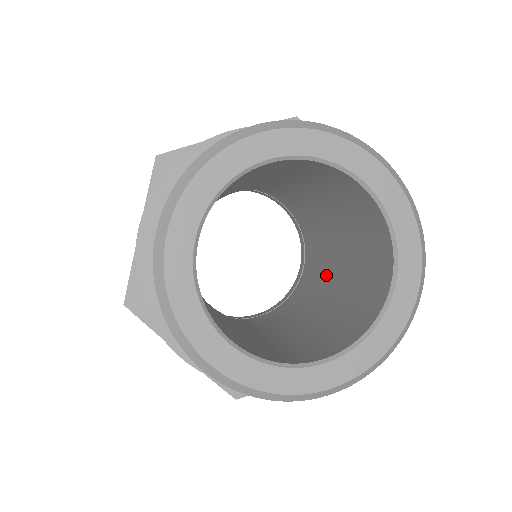
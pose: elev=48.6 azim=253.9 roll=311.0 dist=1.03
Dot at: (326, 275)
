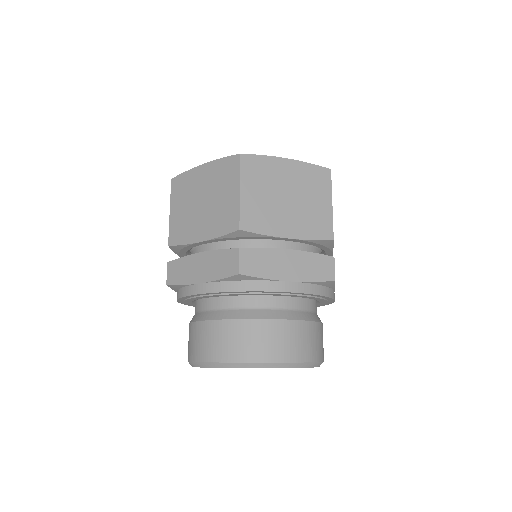
Dot at: occluded
